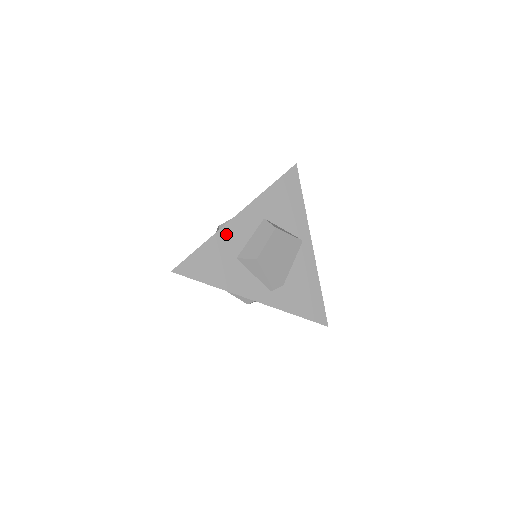
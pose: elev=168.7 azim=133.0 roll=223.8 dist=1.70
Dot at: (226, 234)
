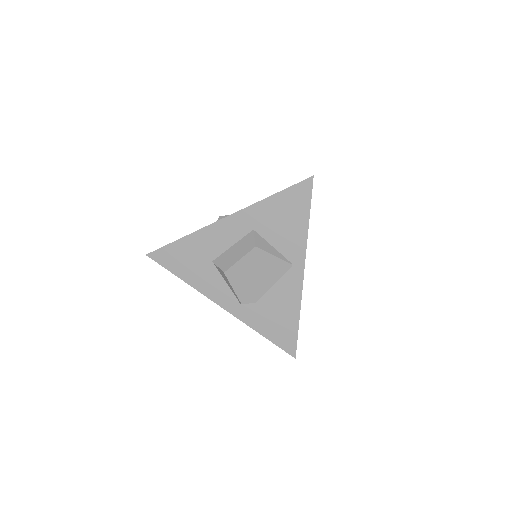
Dot at: (207, 235)
